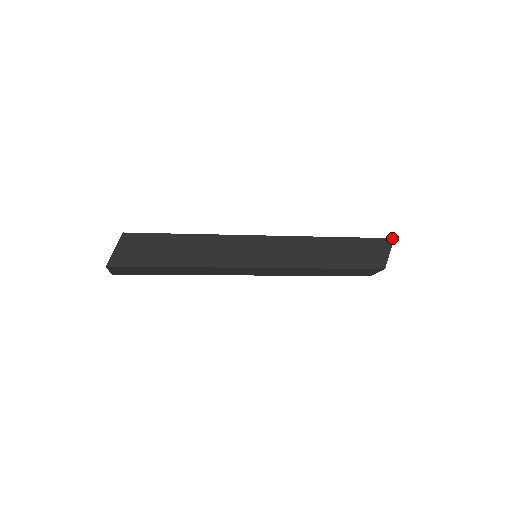
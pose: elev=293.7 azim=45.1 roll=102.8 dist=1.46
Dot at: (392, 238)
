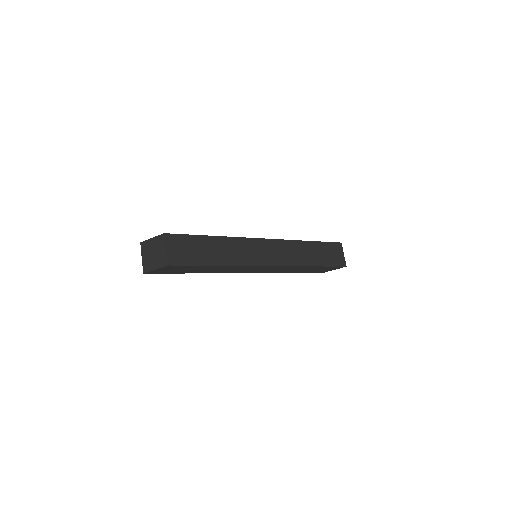
Dot at: occluded
